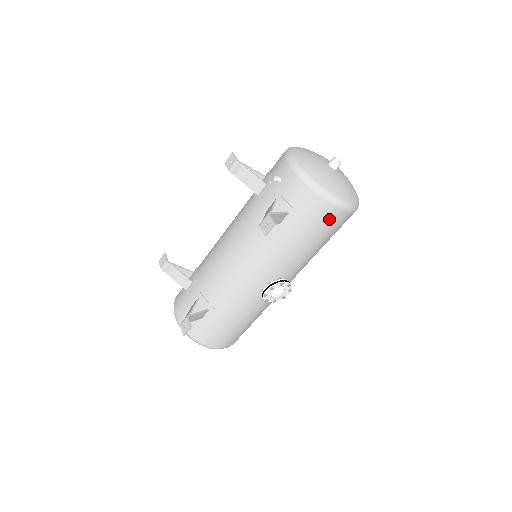
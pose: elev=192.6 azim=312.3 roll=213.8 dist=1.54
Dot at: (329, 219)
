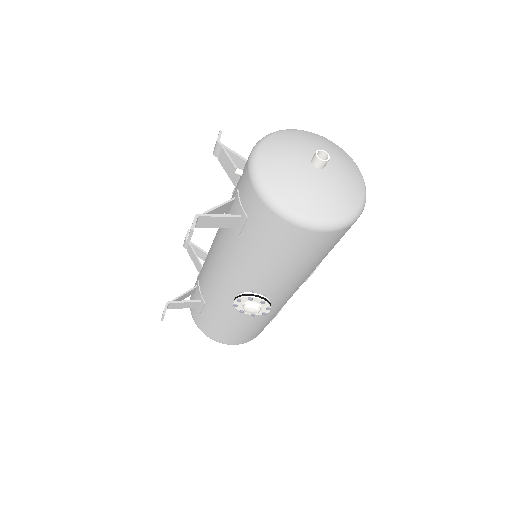
Dot at: (286, 235)
